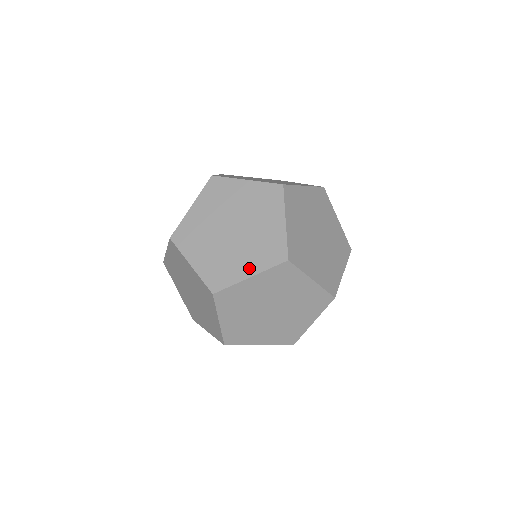
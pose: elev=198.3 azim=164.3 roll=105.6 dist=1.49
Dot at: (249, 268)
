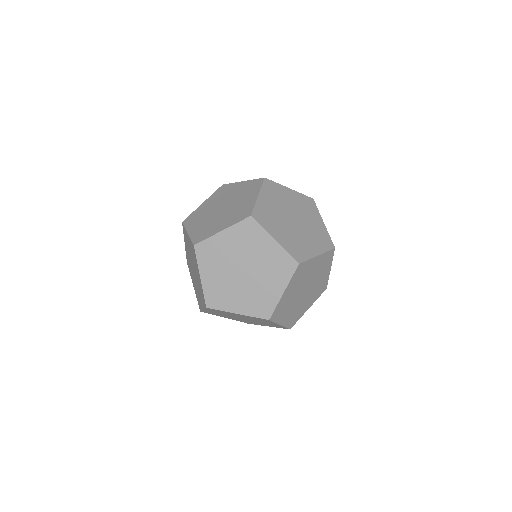
Dot at: (223, 226)
